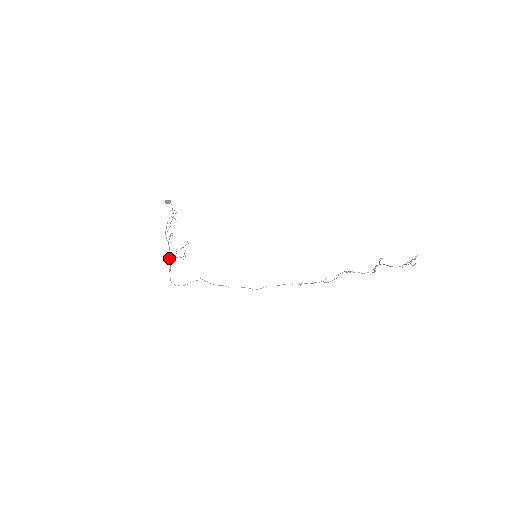
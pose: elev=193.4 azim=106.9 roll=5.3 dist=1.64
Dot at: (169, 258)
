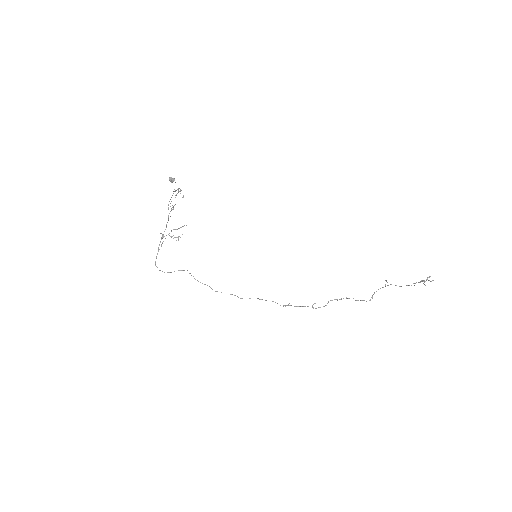
Dot at: (163, 234)
